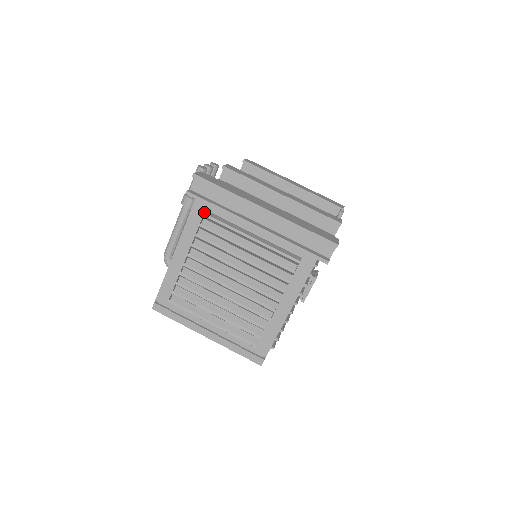
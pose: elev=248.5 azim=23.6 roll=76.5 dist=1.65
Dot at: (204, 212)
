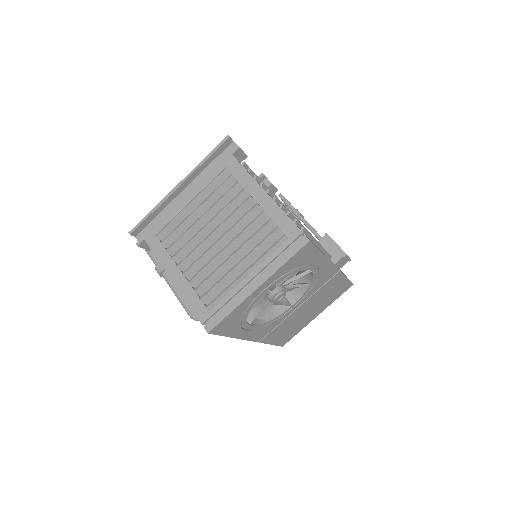
Dot at: (156, 236)
